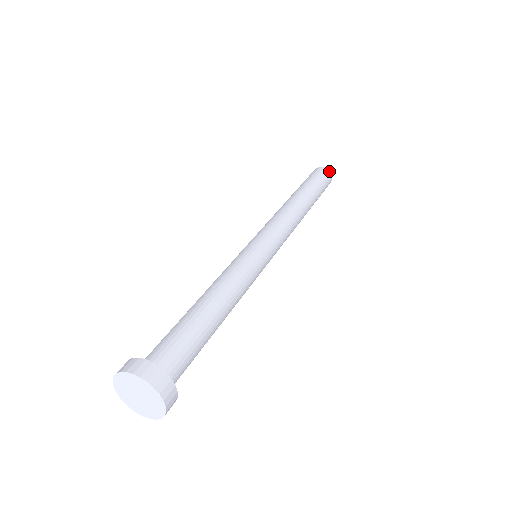
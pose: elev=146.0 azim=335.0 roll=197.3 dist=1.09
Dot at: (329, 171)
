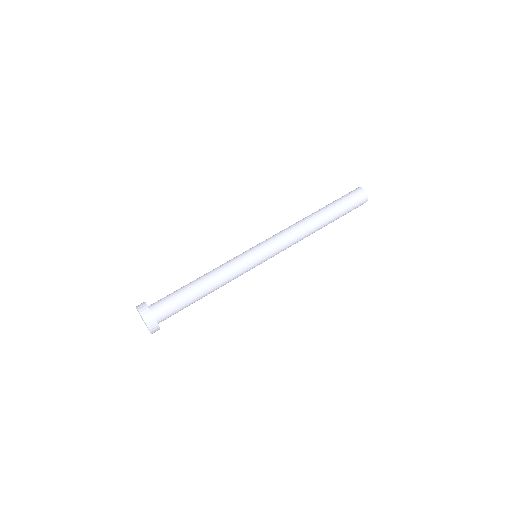
Dot at: (363, 189)
